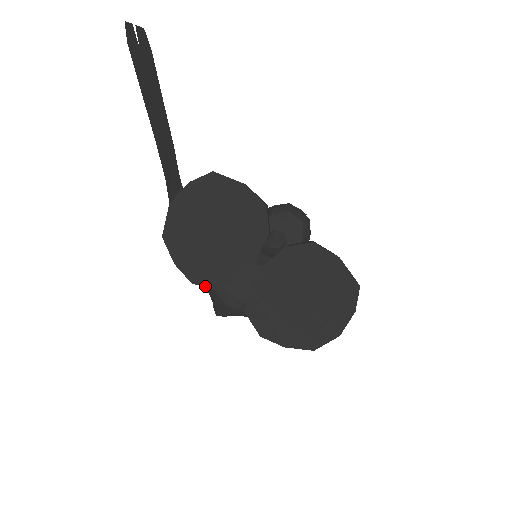
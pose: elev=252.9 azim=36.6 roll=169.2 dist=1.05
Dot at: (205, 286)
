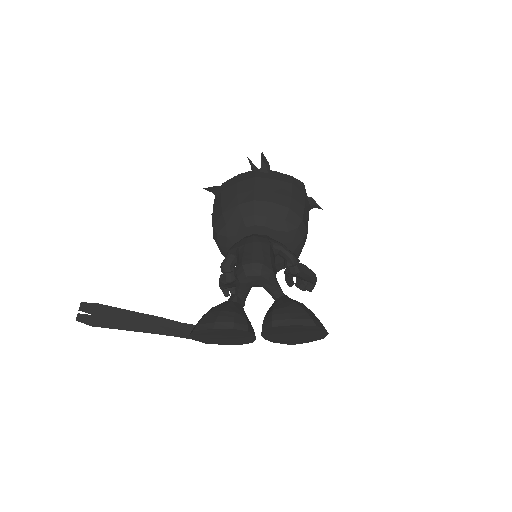
Dot at: occluded
